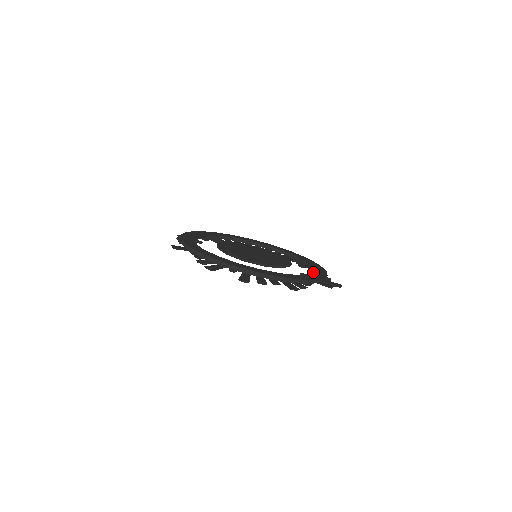
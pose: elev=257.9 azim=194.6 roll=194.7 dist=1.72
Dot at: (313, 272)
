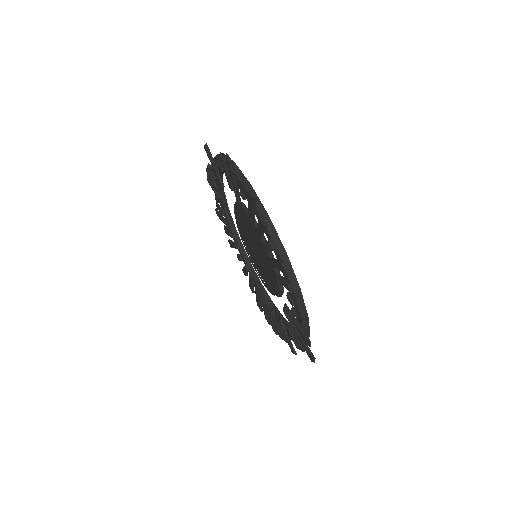
Dot at: occluded
